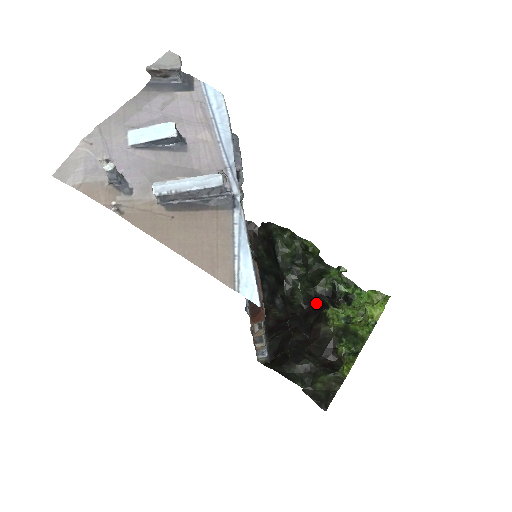
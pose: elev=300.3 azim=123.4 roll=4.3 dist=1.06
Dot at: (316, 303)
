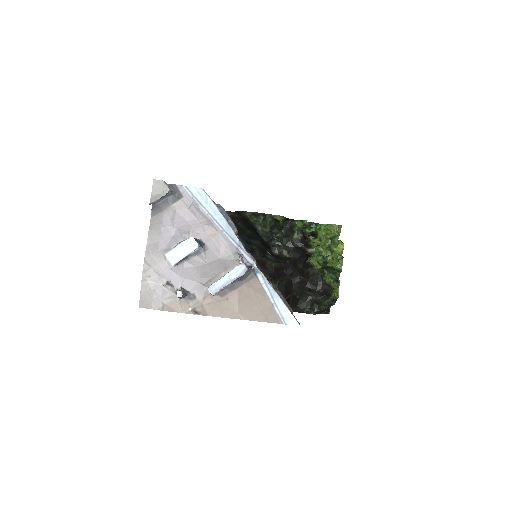
Dot at: (298, 252)
